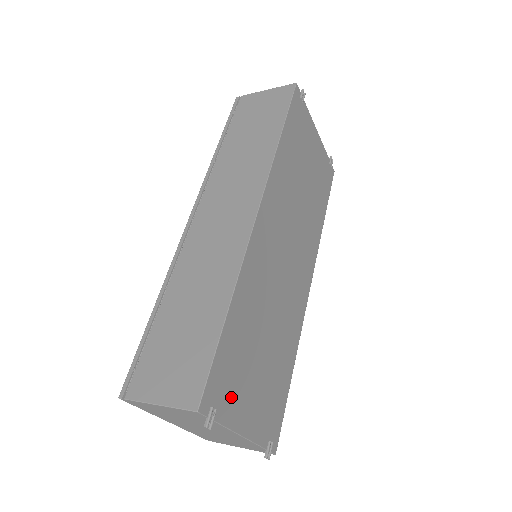
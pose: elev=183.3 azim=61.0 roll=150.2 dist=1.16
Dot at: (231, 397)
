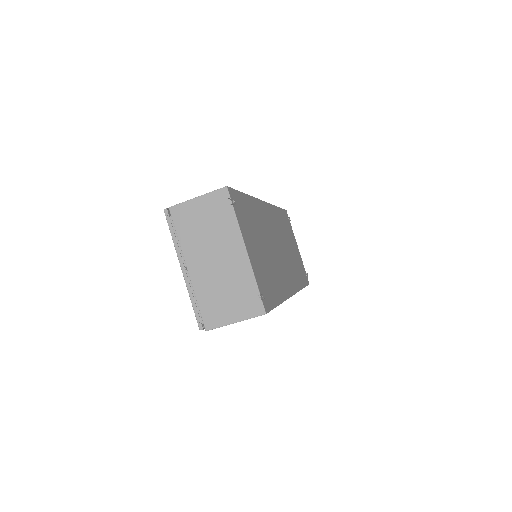
Dot at: (243, 221)
